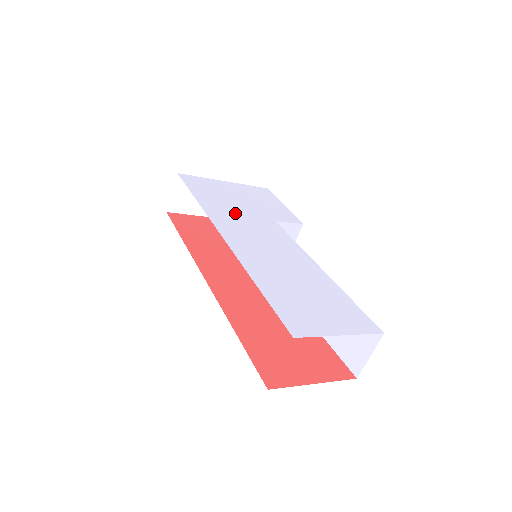
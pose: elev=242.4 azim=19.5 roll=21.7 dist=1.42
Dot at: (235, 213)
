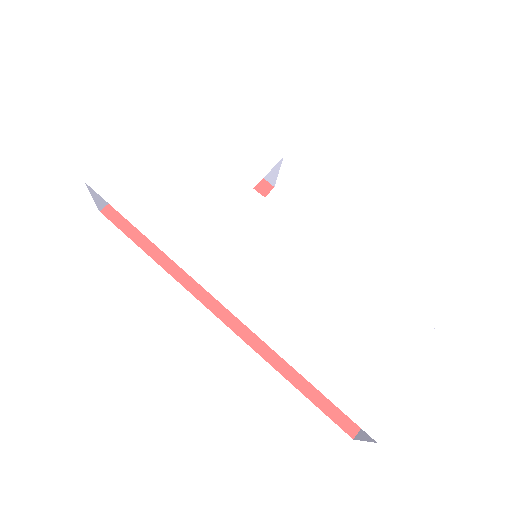
Dot at: (204, 223)
